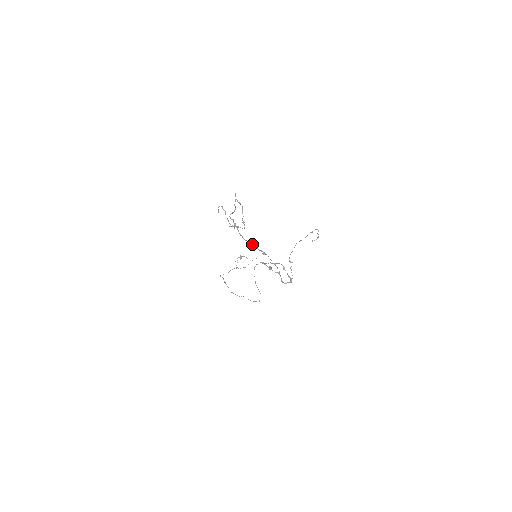
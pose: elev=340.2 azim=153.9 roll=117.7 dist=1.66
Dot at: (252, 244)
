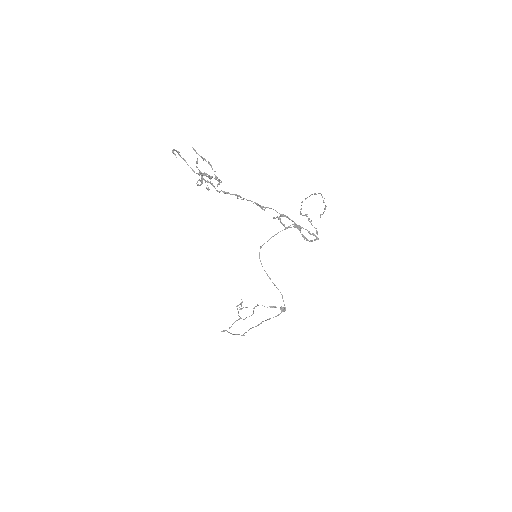
Dot at: (241, 197)
